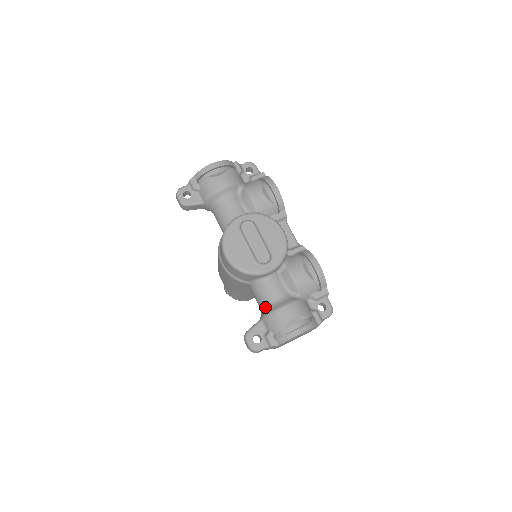
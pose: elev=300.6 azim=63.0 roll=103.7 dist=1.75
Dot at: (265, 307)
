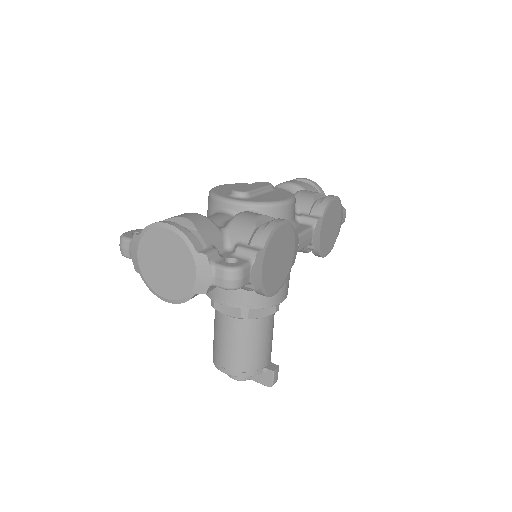
Dot at: occluded
